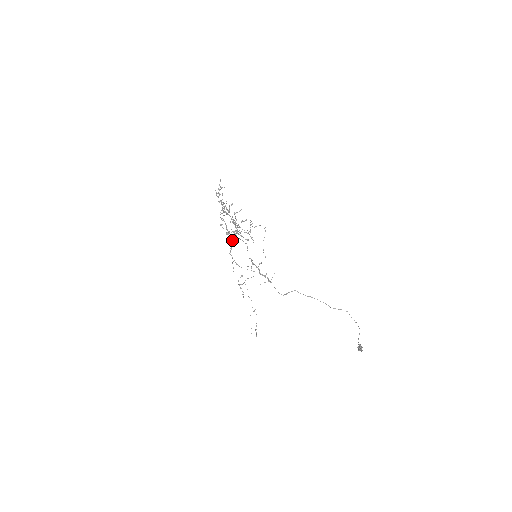
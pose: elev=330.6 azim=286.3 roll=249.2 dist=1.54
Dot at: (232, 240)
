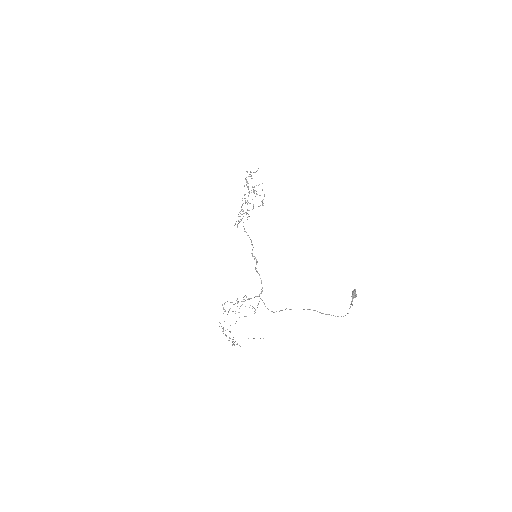
Dot at: (225, 311)
